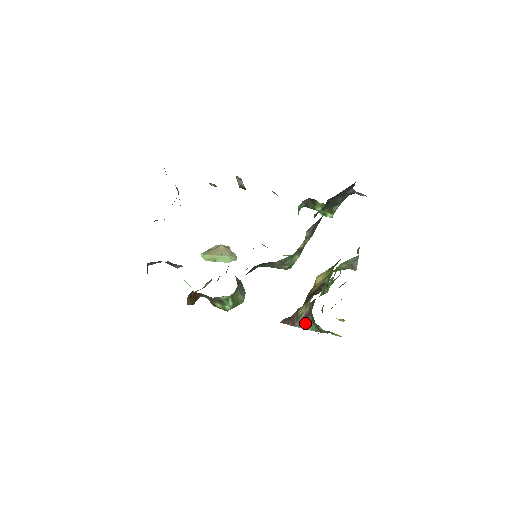
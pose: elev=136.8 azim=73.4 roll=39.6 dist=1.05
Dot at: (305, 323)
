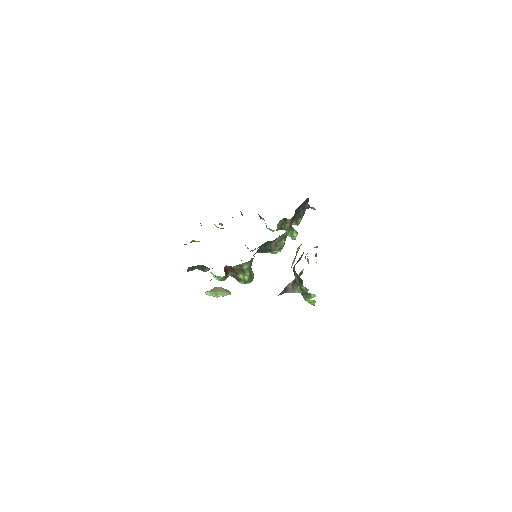
Dot at: (293, 289)
